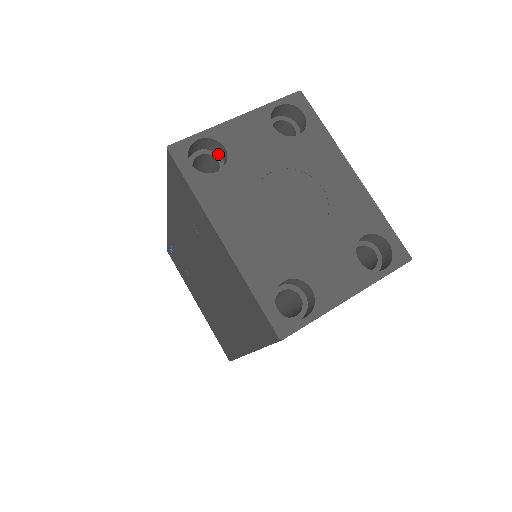
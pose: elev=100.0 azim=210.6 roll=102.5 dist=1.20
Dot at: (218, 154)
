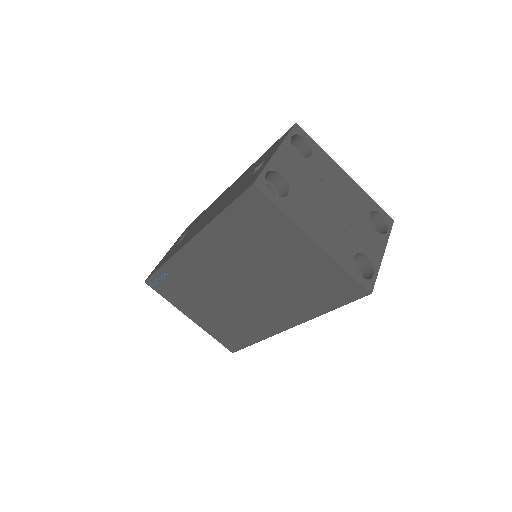
Dot at: (269, 181)
